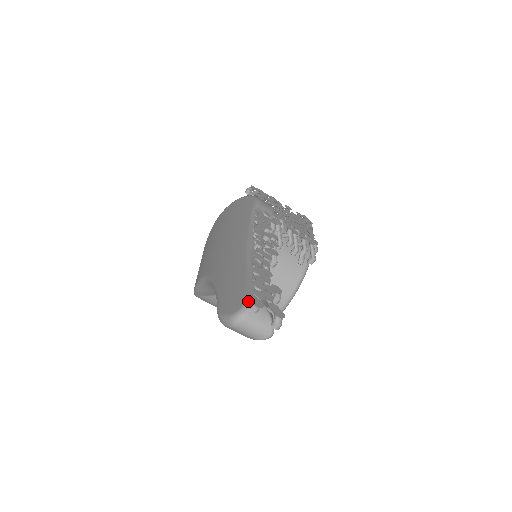
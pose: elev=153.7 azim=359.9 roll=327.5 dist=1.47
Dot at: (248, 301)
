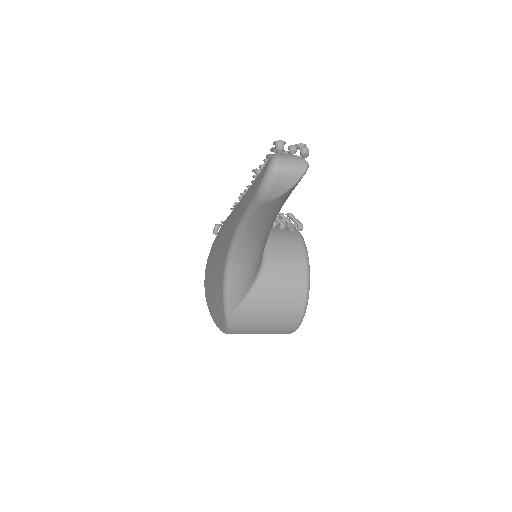
Dot at: (272, 155)
